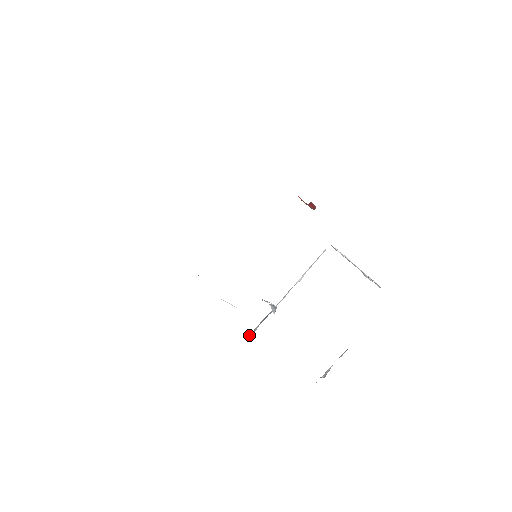
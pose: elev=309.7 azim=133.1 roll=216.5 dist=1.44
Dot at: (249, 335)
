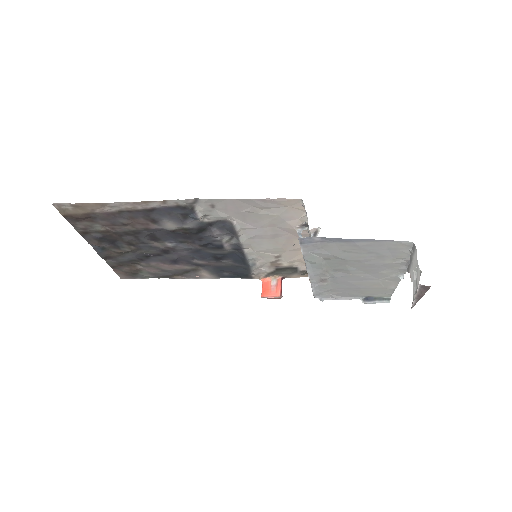
Dot at: occluded
